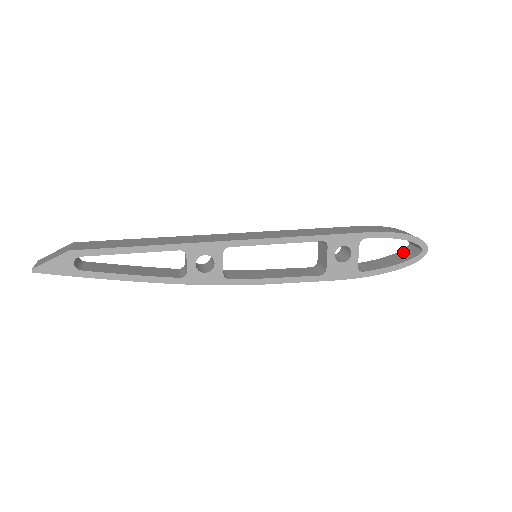
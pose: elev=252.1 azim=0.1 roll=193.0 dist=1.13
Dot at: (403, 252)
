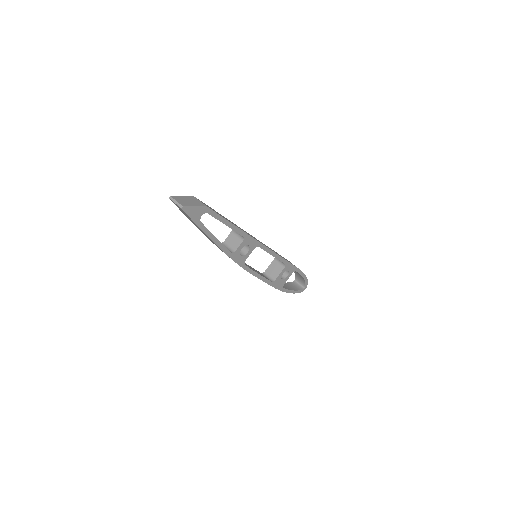
Dot at: (292, 284)
